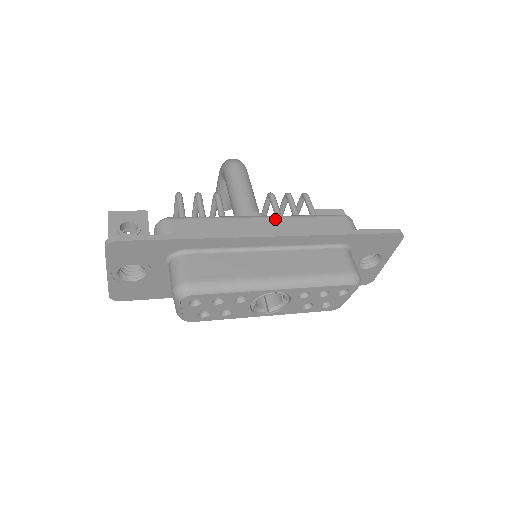
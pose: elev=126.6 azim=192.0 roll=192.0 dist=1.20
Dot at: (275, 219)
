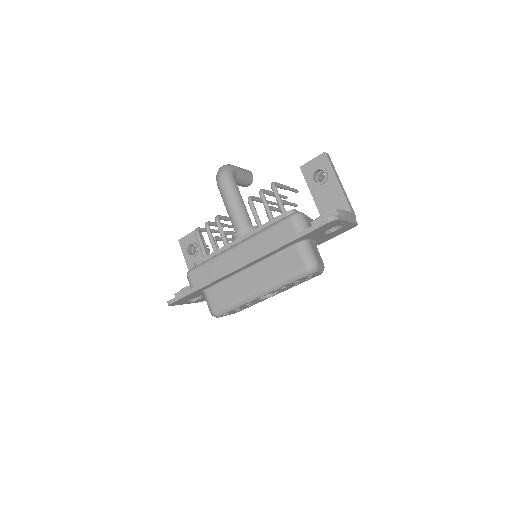
Dot at: (243, 245)
